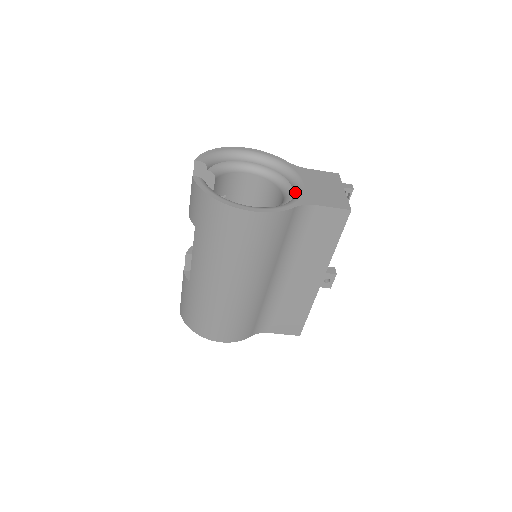
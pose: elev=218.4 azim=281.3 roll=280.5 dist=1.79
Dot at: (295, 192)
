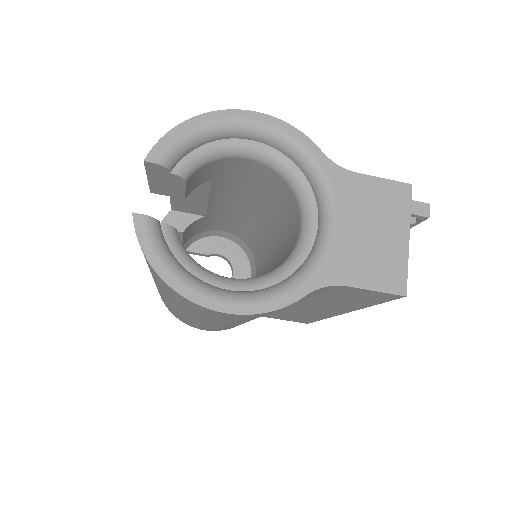
Dot at: (318, 240)
